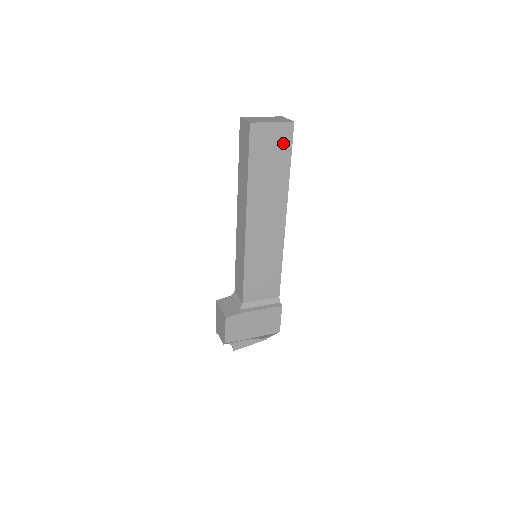
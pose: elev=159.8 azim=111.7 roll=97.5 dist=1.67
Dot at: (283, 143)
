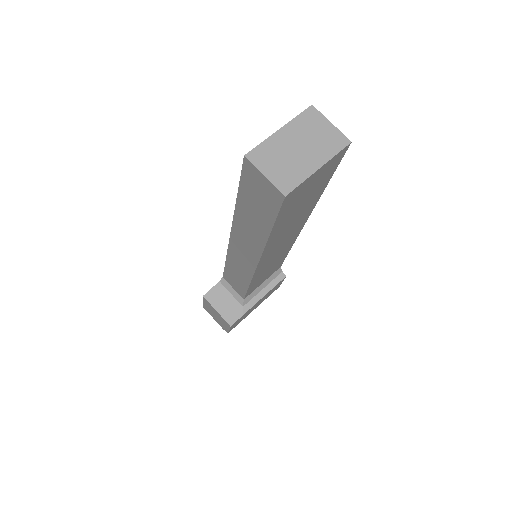
Dot at: (326, 174)
